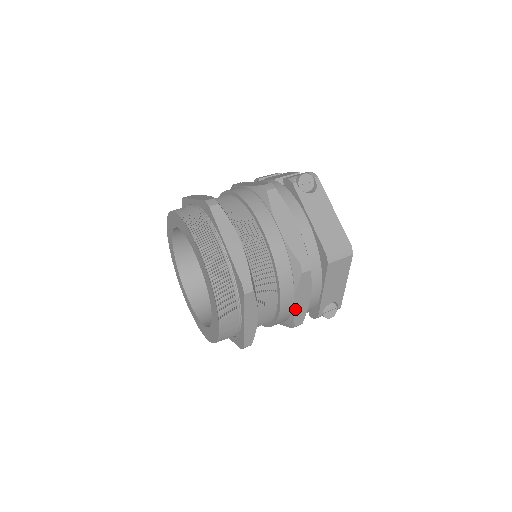
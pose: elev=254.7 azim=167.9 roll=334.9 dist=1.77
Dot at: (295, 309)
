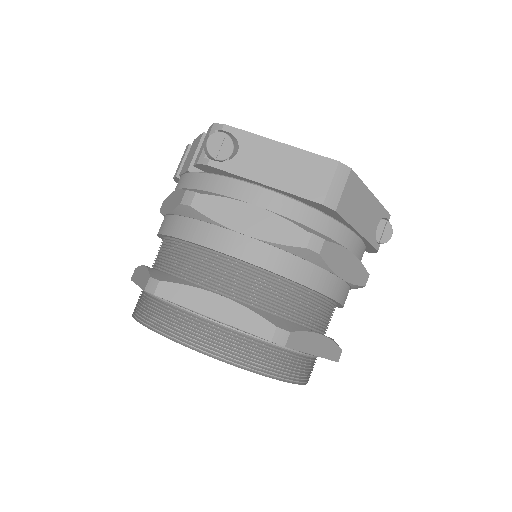
Dot at: (349, 279)
